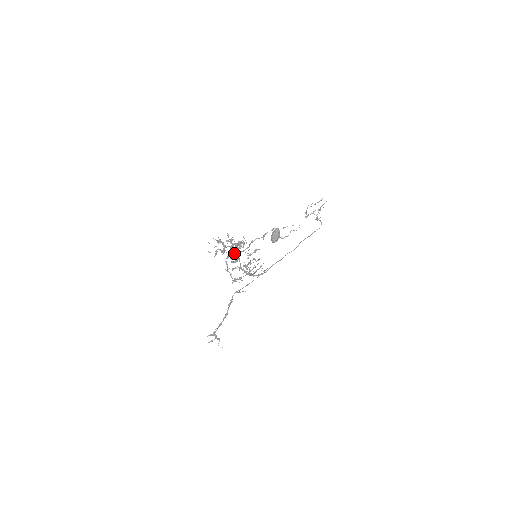
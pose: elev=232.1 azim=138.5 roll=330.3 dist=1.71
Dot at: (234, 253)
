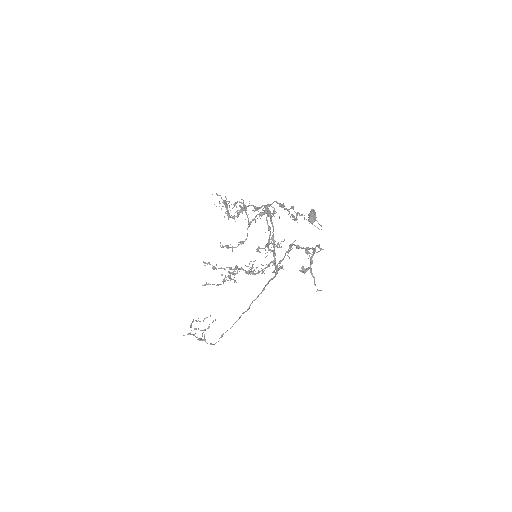
Dot at: occluded
